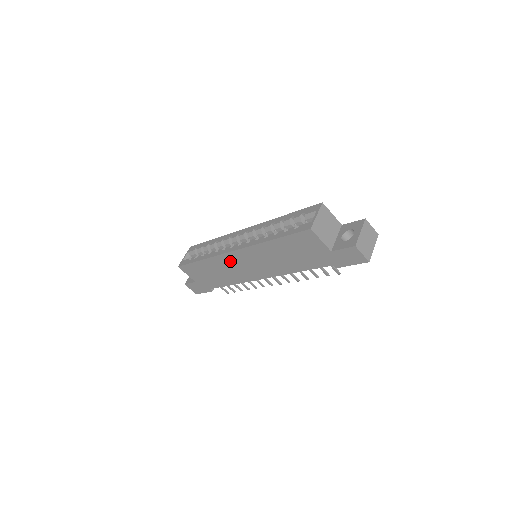
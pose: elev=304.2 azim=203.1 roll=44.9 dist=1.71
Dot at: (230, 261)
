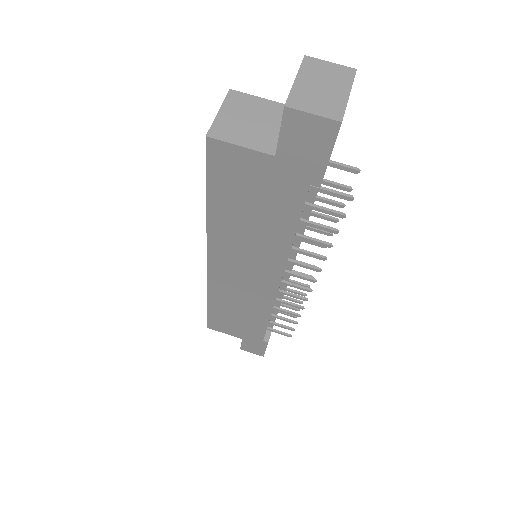
Dot at: (224, 282)
